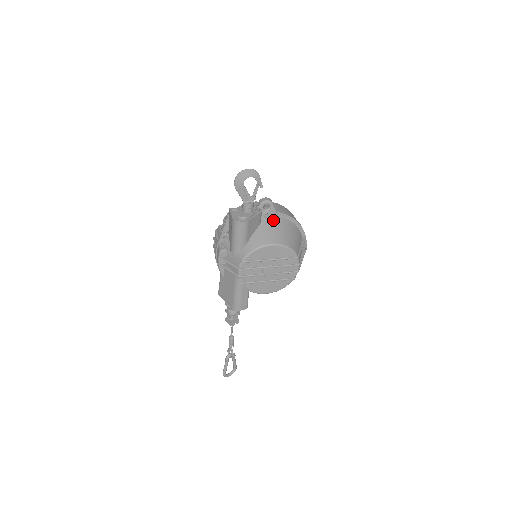
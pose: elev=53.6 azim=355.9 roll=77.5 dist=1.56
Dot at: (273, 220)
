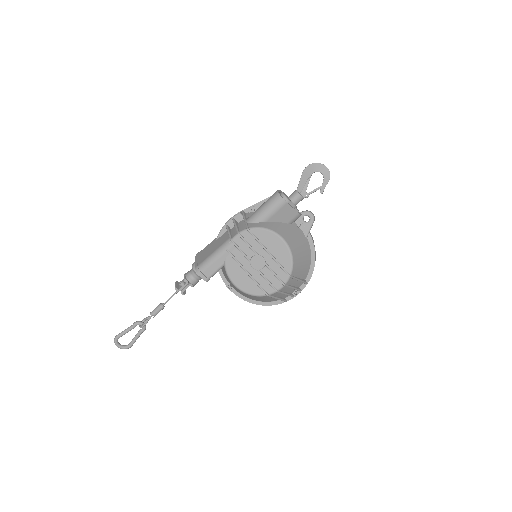
Dot at: (301, 233)
